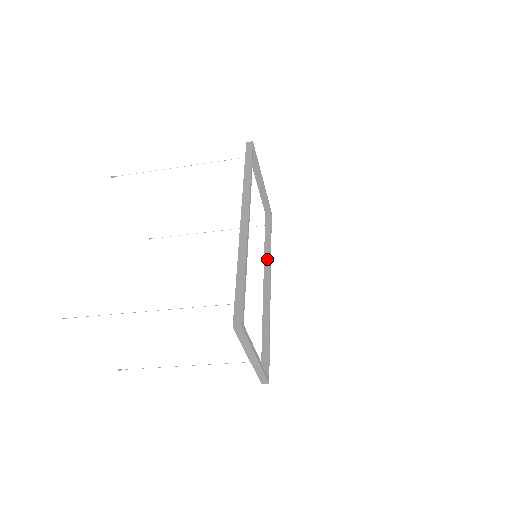
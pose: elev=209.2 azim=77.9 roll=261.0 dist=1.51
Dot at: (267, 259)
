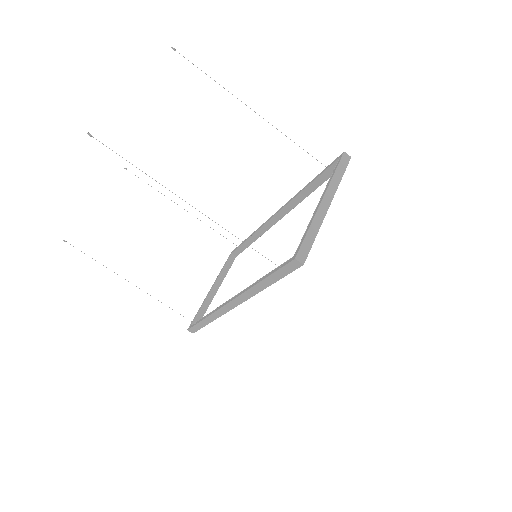
Dot at: occluded
